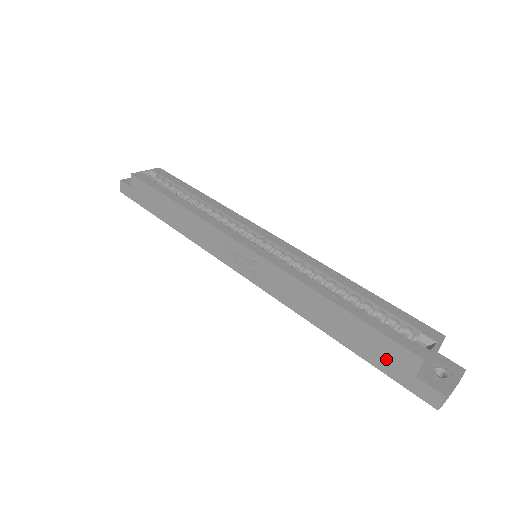
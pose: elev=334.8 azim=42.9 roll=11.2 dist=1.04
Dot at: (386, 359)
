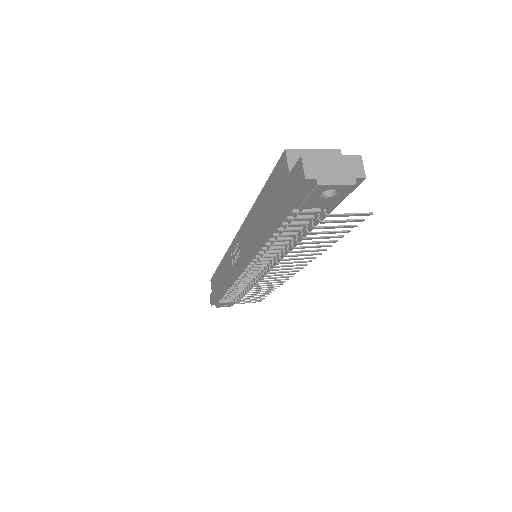
Dot at: (279, 192)
